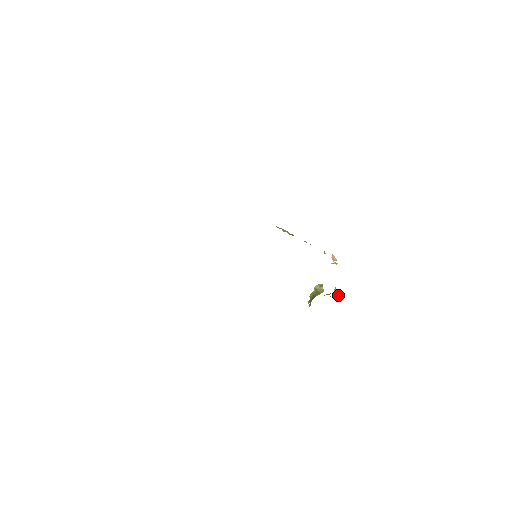
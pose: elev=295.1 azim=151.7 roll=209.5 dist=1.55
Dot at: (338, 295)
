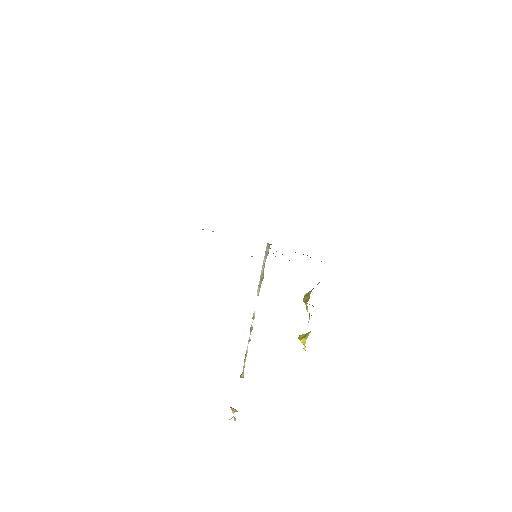
Dot at: (310, 331)
